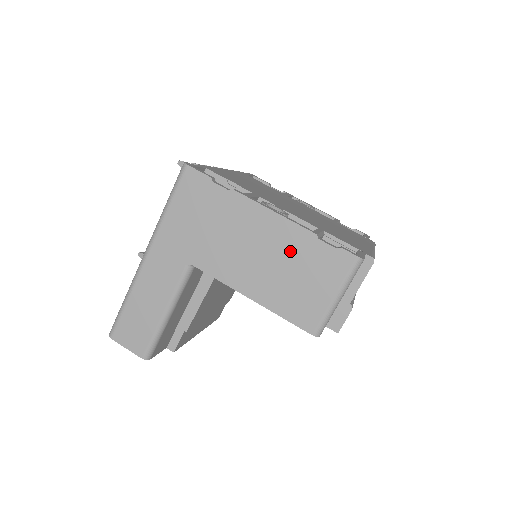
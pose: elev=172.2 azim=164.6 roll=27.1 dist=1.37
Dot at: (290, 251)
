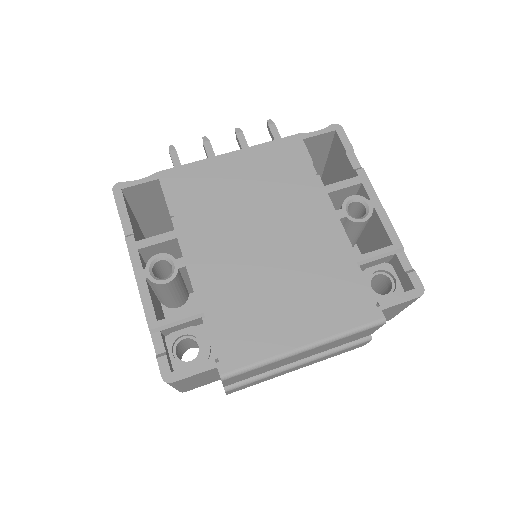
Dot at: occluded
